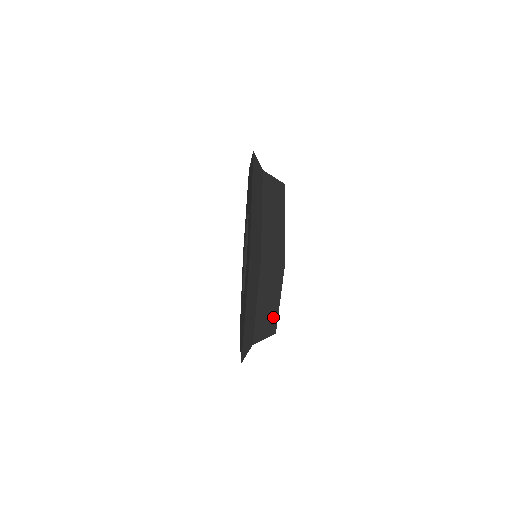
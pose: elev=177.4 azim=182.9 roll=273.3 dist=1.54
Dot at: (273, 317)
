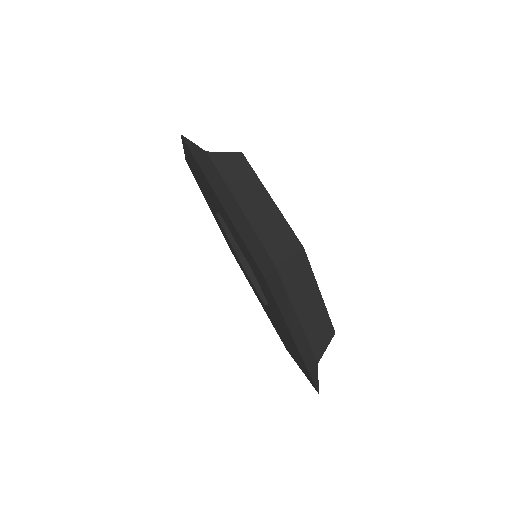
Dot at: (323, 318)
